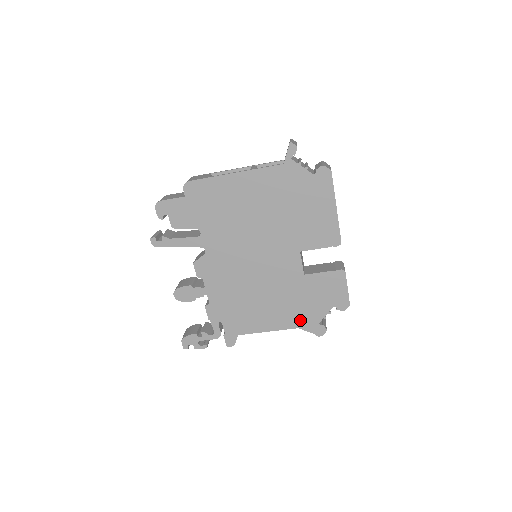
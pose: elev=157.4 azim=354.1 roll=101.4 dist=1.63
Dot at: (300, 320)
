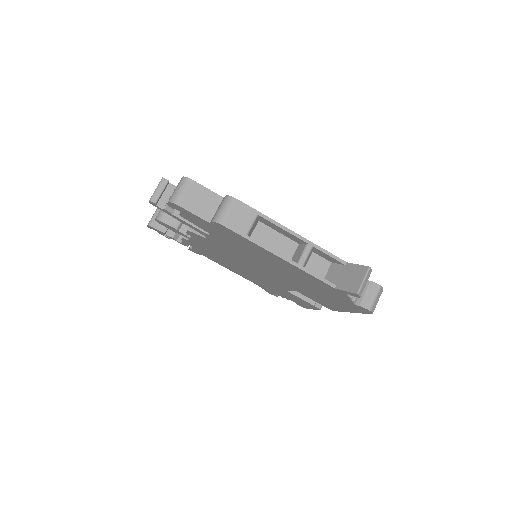
Dot at: (261, 286)
